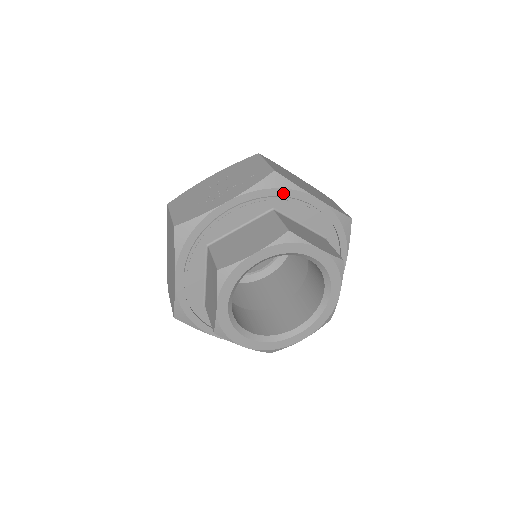
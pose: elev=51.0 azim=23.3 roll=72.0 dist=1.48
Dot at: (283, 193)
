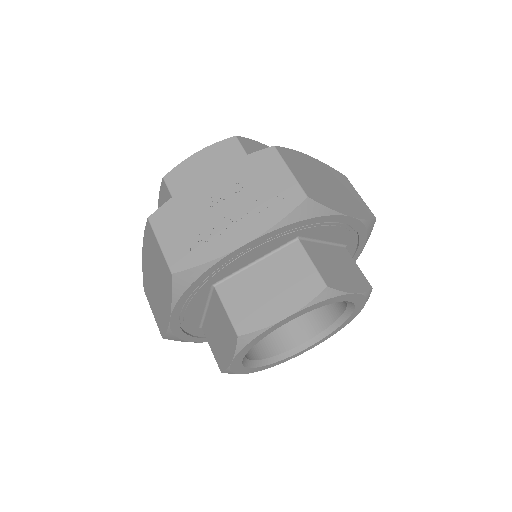
Dot at: (314, 221)
